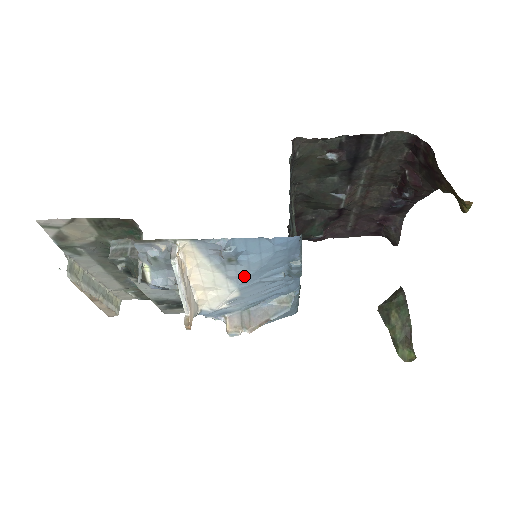
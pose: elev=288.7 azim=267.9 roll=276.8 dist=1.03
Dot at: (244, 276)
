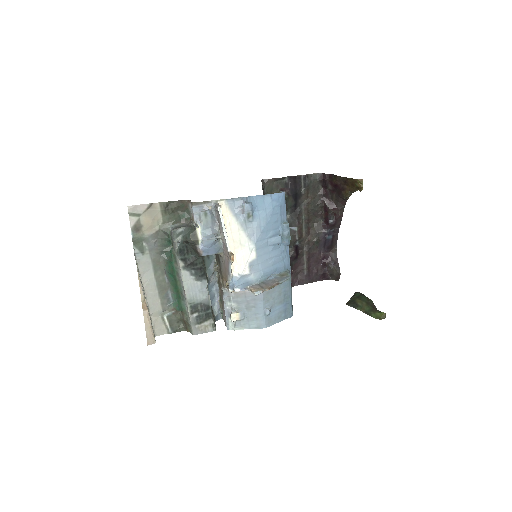
Dot at: (258, 233)
